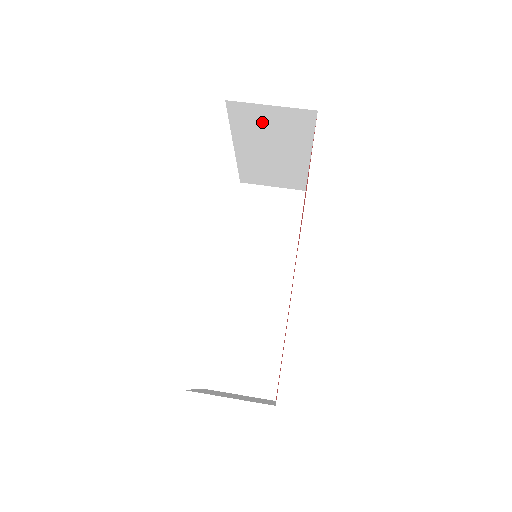
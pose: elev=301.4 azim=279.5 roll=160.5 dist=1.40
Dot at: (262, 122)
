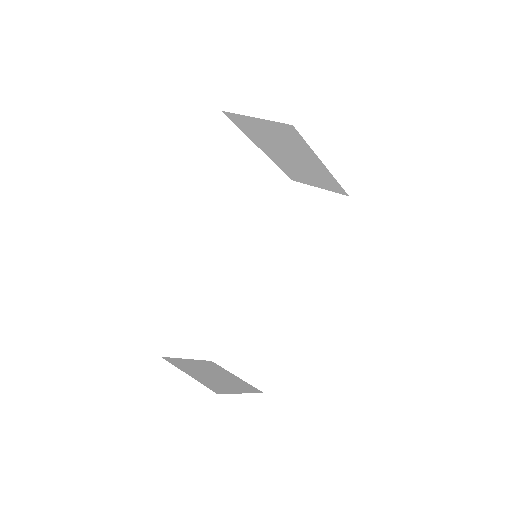
Dot at: (262, 131)
